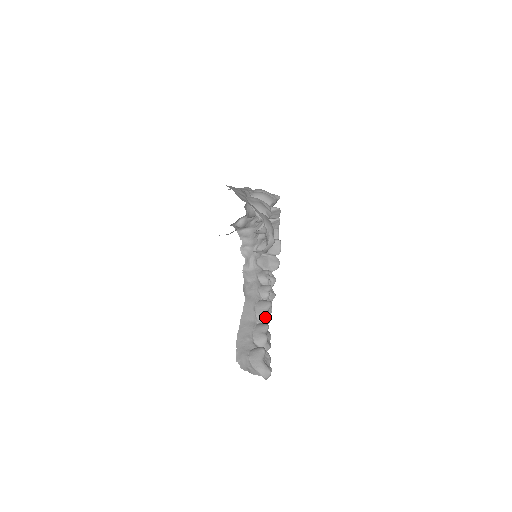
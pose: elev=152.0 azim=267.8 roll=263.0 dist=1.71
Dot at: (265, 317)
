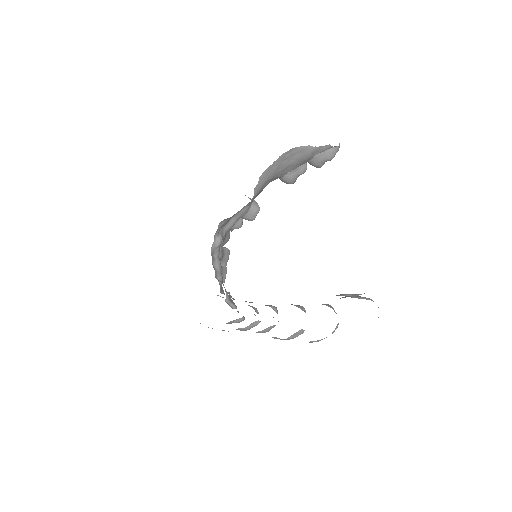
Dot at: (302, 306)
